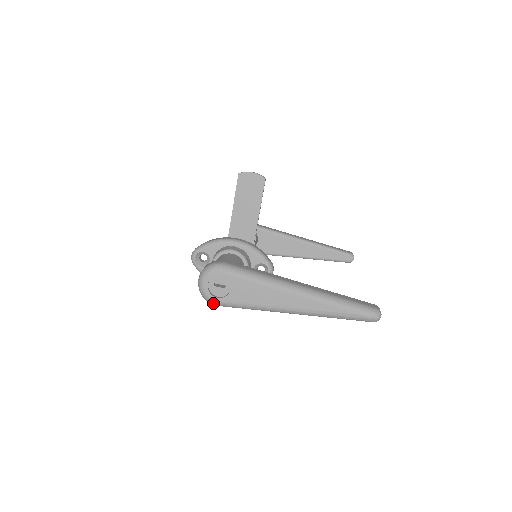
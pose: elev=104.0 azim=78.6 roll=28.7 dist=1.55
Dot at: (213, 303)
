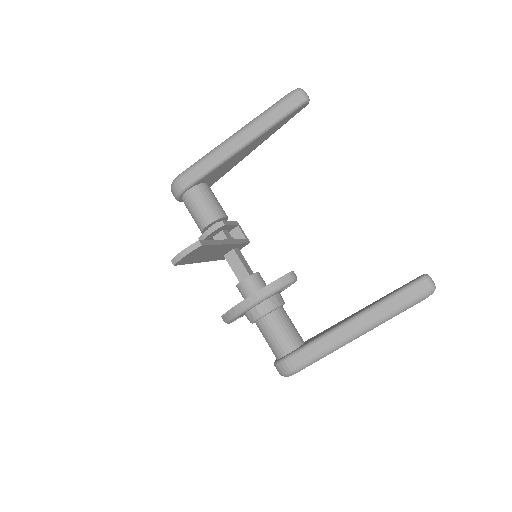
Dot at: occluded
